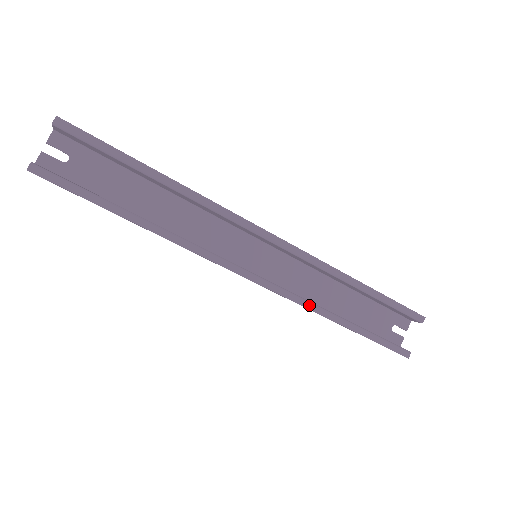
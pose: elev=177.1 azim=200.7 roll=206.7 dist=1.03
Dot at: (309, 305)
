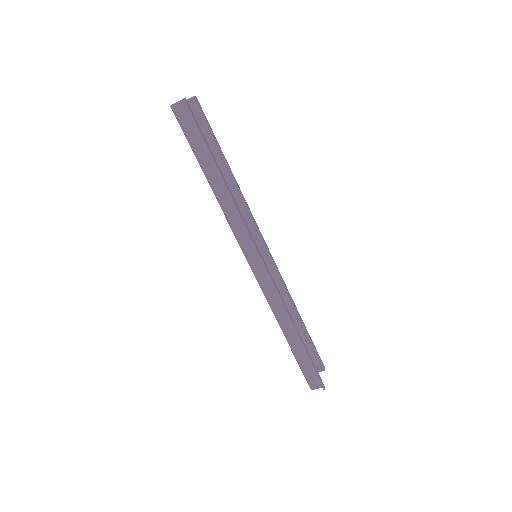
Dot at: occluded
